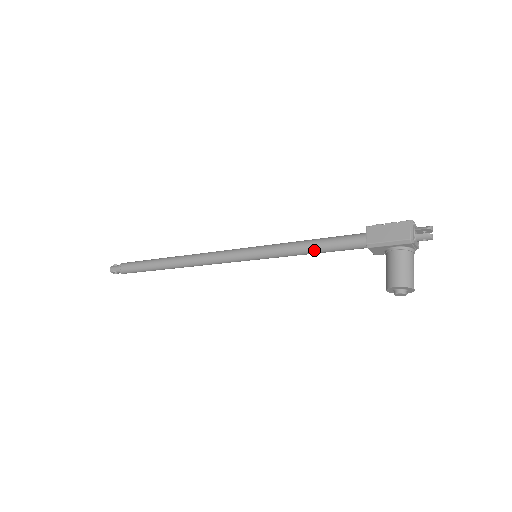
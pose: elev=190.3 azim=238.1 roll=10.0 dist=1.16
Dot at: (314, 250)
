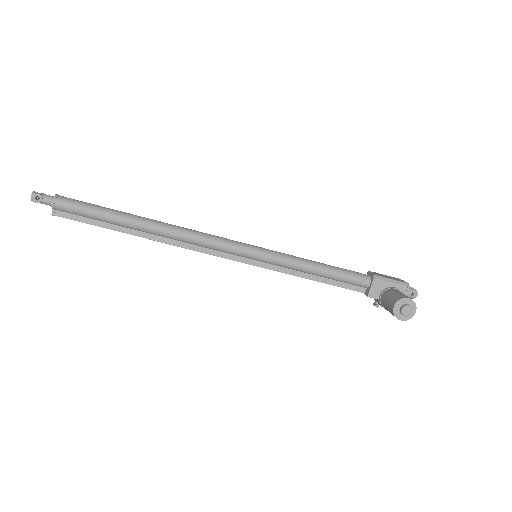
Dot at: (324, 267)
